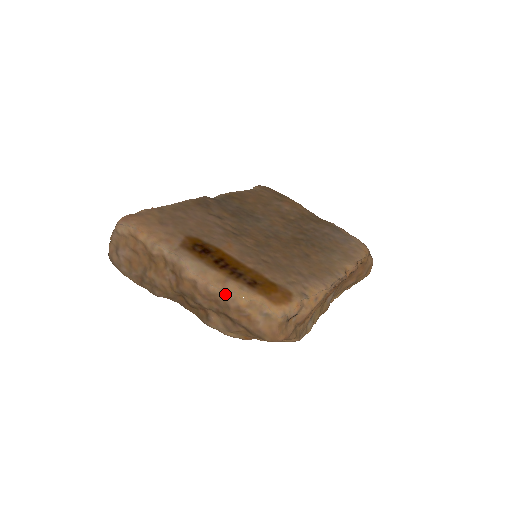
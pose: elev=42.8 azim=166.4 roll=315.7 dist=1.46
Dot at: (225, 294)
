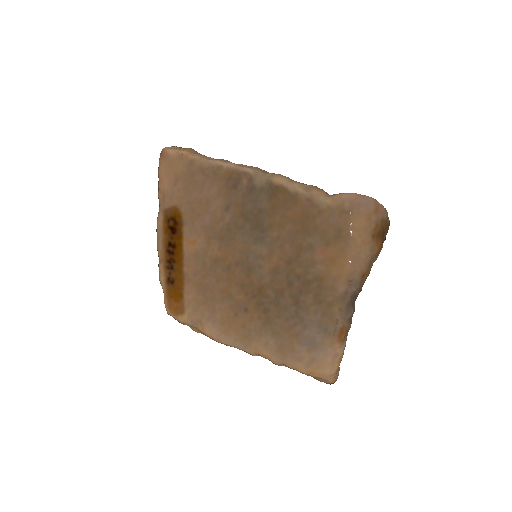
Dot at: occluded
